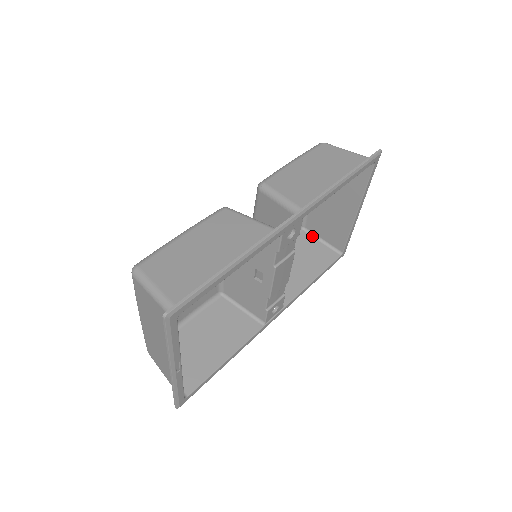
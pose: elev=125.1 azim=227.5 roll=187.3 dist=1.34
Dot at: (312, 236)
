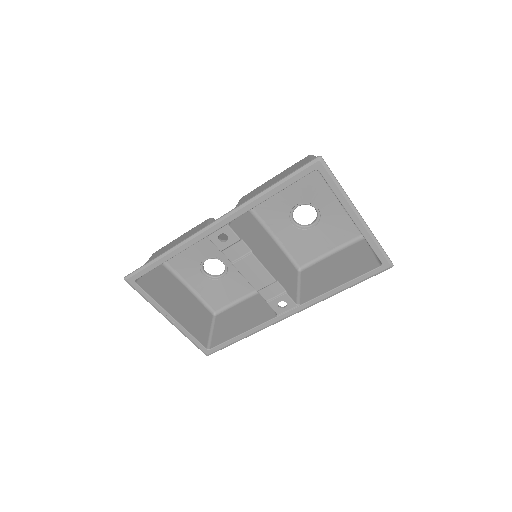
Dot at: (368, 244)
